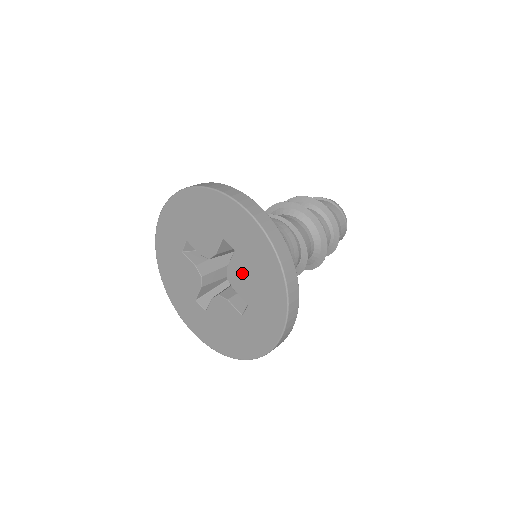
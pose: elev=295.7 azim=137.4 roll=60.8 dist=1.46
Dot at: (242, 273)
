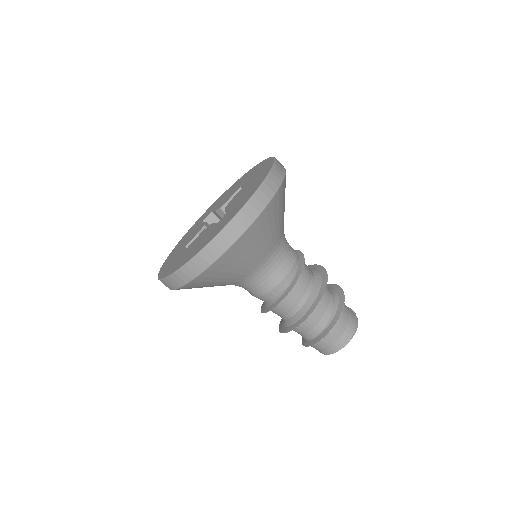
Dot at: (240, 193)
